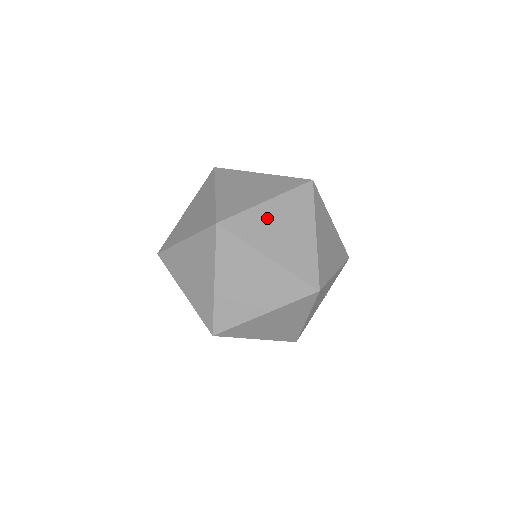
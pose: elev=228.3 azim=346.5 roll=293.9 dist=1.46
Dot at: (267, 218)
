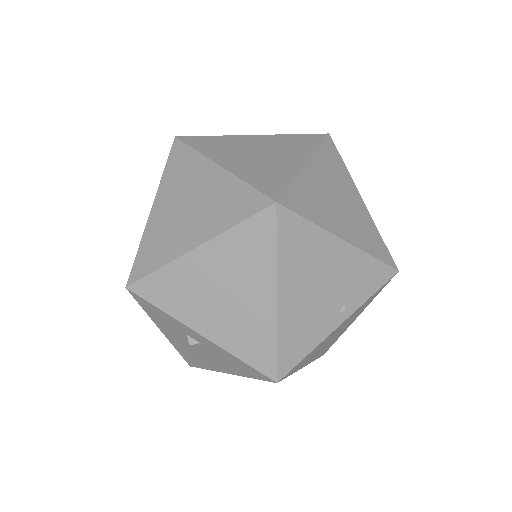
Dot at: (243, 143)
